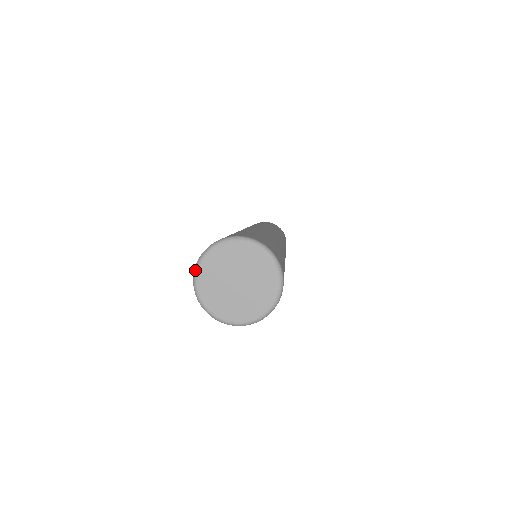
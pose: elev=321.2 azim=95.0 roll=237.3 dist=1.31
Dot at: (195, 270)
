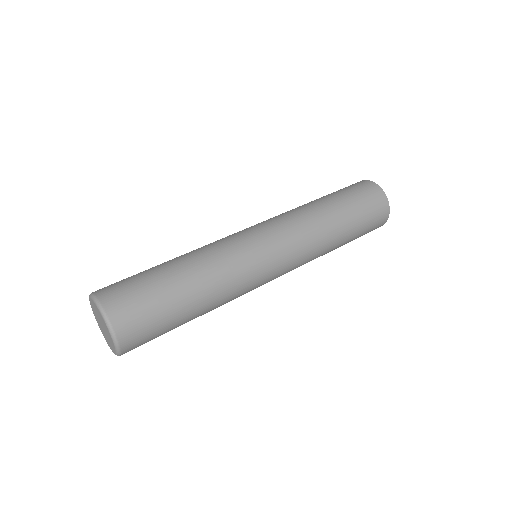
Dot at: occluded
